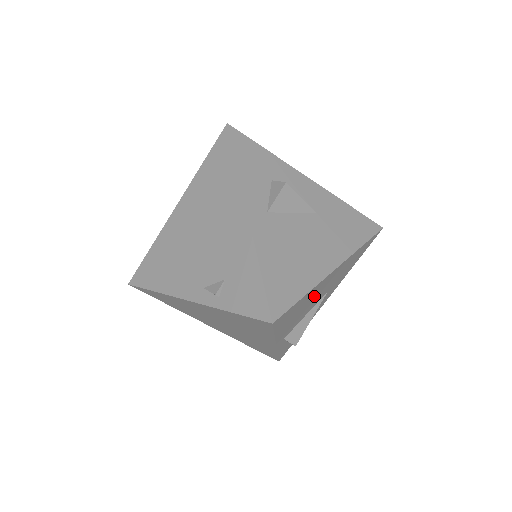
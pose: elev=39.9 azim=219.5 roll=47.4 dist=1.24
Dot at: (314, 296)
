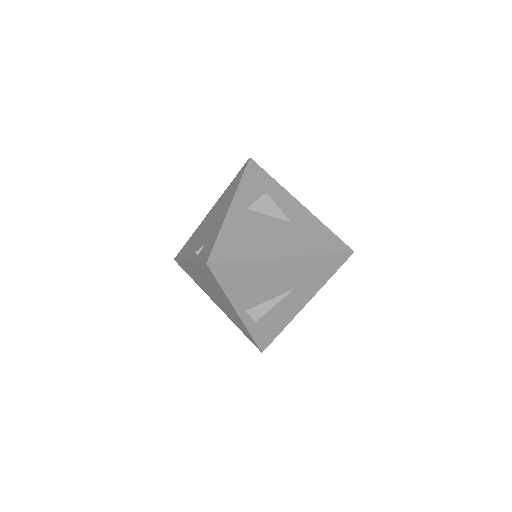
Dot at: (267, 276)
